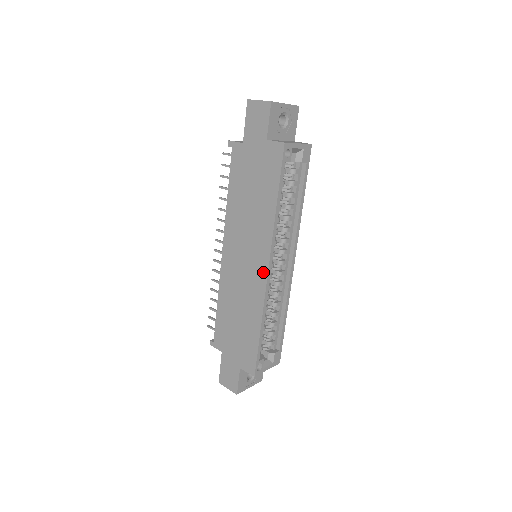
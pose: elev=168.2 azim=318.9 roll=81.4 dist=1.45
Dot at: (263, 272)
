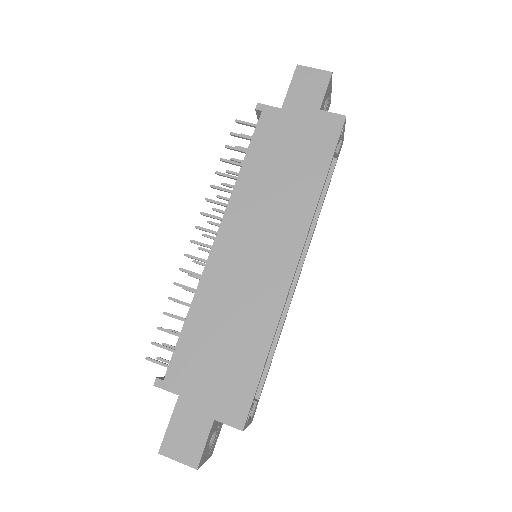
Dot at: (288, 267)
